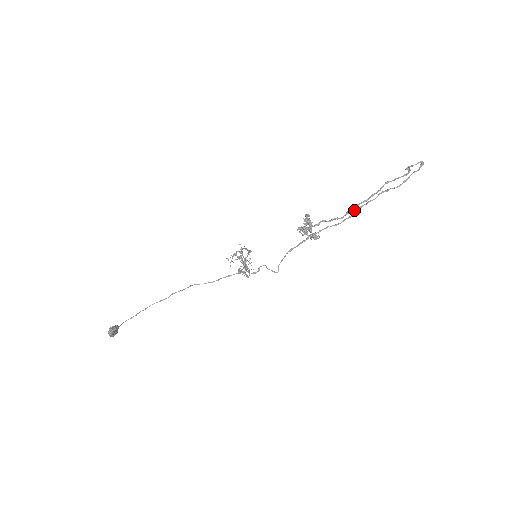
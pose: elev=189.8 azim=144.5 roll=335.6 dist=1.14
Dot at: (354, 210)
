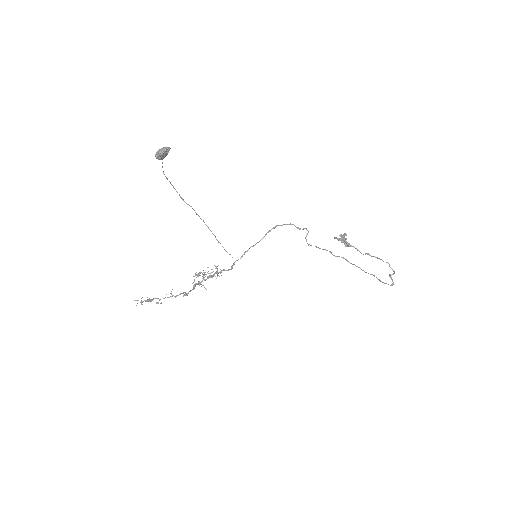
Dot at: (371, 256)
